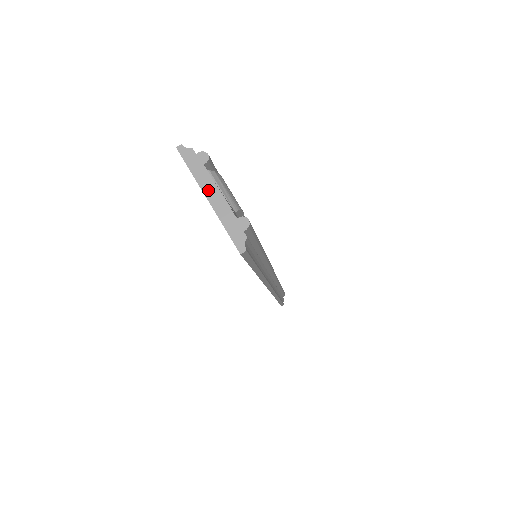
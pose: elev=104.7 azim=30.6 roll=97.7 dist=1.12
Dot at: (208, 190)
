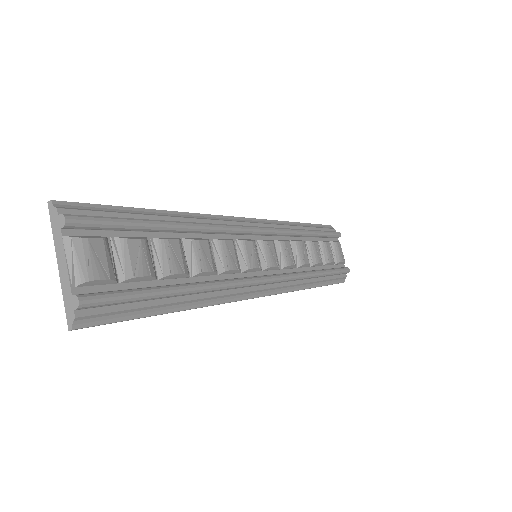
Dot at: (59, 257)
